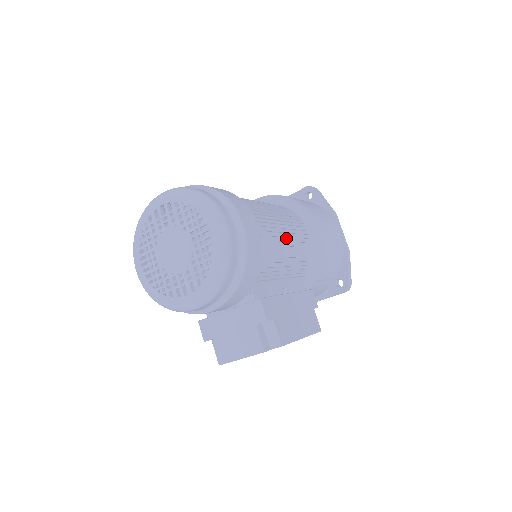
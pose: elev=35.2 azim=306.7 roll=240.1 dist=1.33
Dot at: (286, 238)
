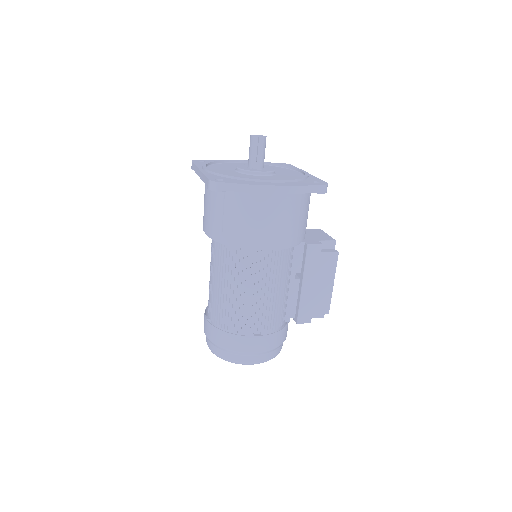
Dot at: (266, 289)
